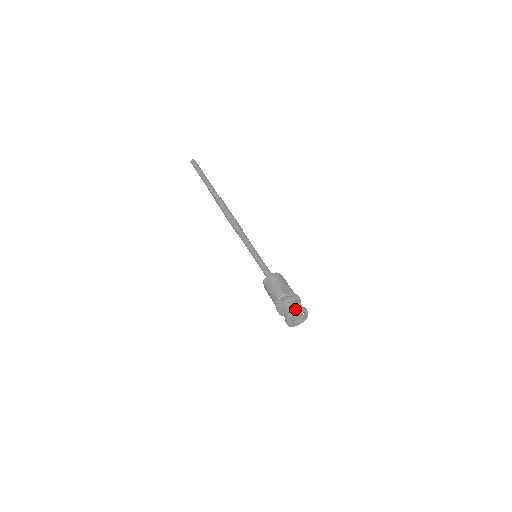
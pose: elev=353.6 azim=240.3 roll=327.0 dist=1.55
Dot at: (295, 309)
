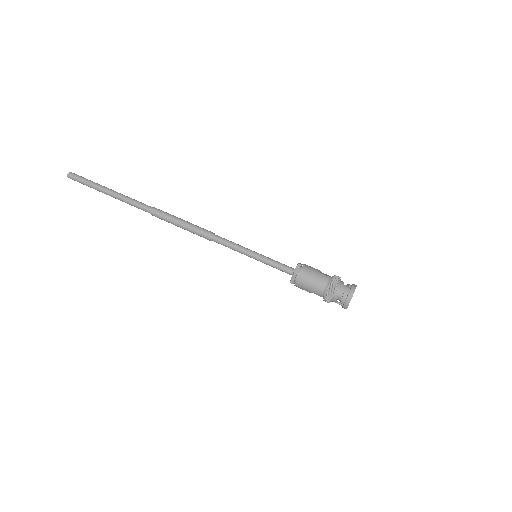
Dot at: (354, 286)
